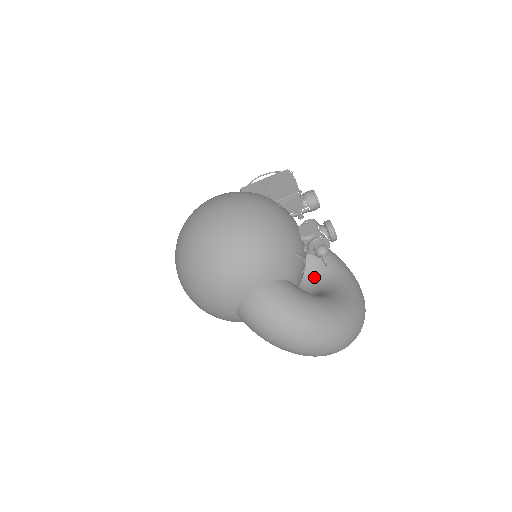
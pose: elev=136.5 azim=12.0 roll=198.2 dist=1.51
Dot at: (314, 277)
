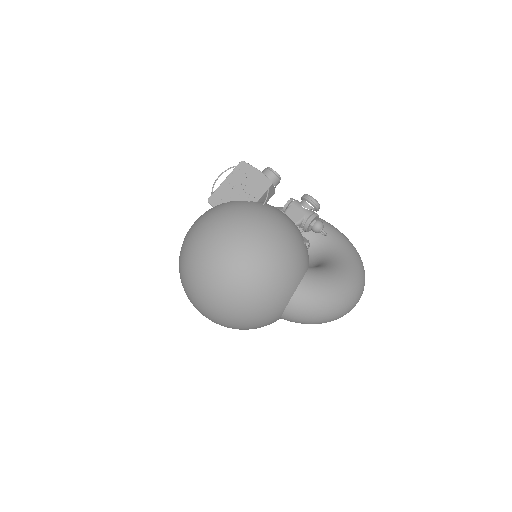
Dot at: occluded
